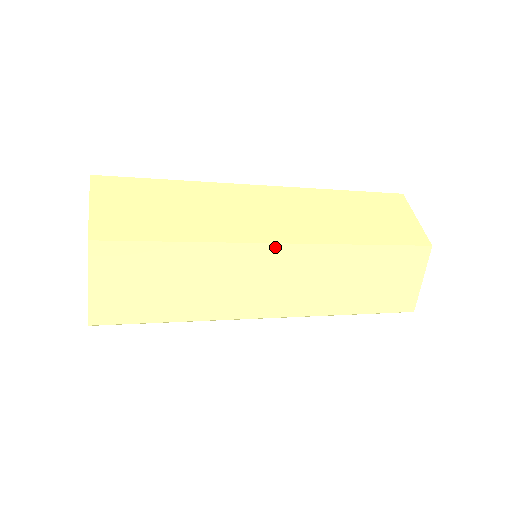
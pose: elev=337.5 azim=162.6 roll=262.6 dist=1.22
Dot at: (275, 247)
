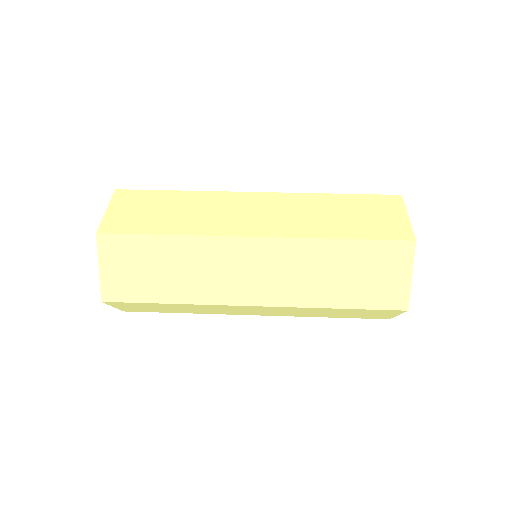
Dot at: (247, 306)
